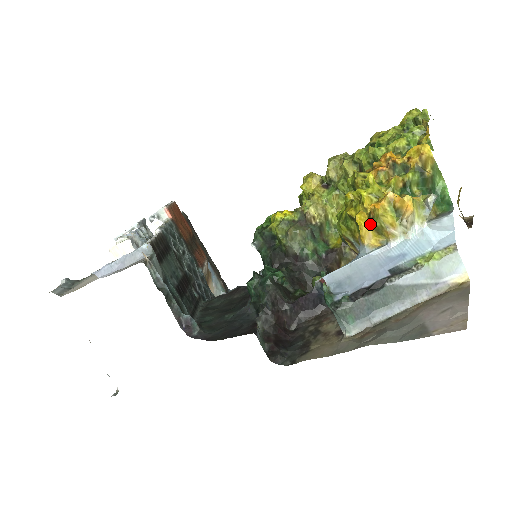
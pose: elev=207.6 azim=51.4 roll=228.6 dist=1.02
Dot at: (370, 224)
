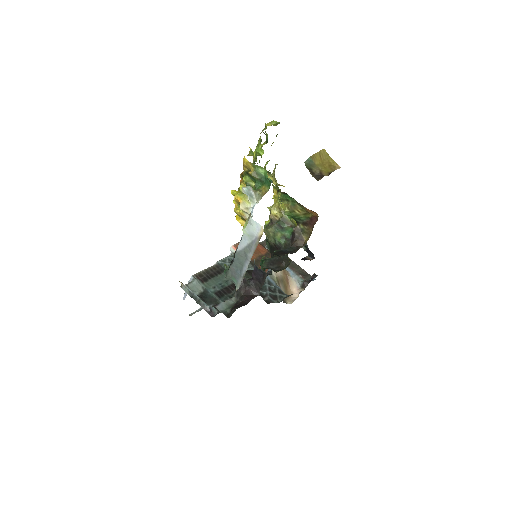
Dot at: (241, 218)
